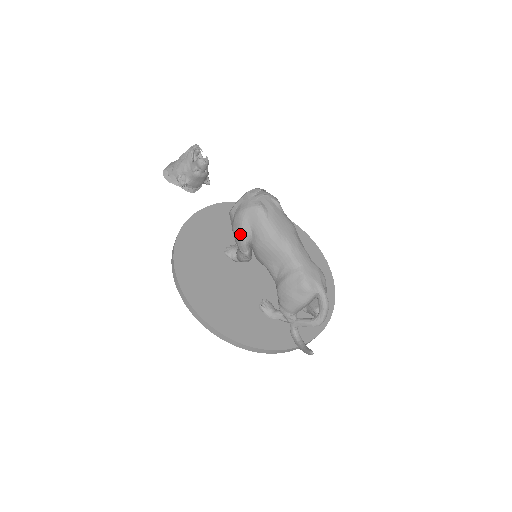
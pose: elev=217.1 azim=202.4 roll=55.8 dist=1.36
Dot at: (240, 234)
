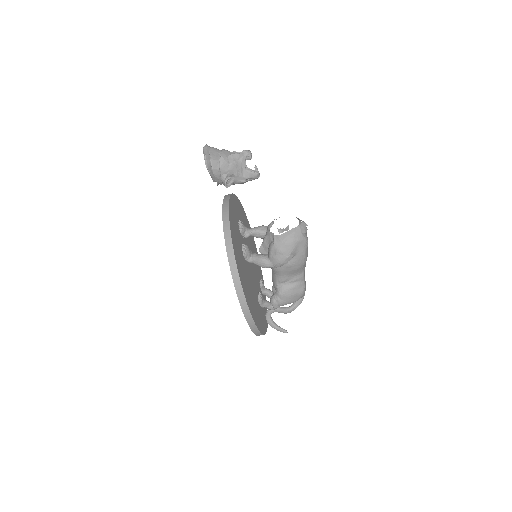
Dot at: (288, 257)
